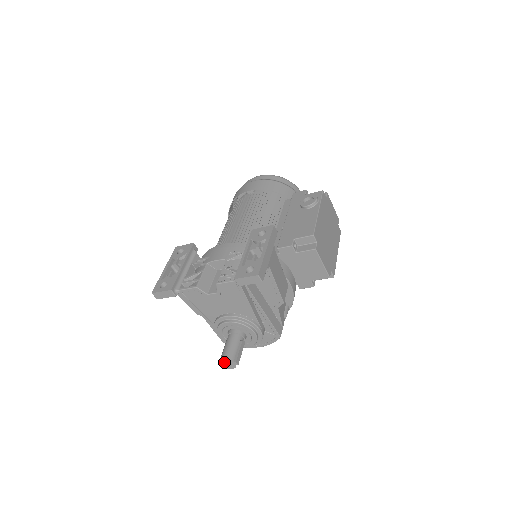
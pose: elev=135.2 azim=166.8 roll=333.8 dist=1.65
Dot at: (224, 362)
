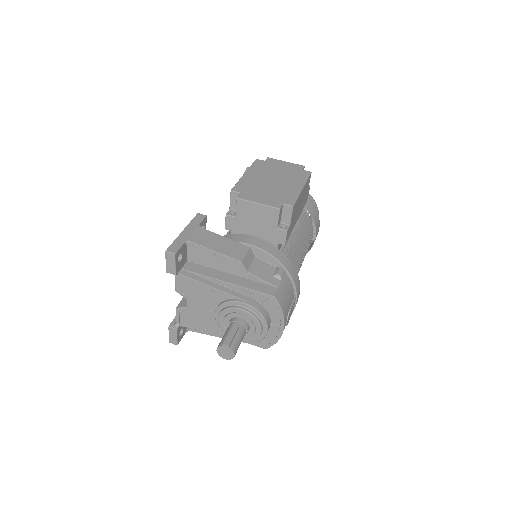
Dot at: (222, 353)
